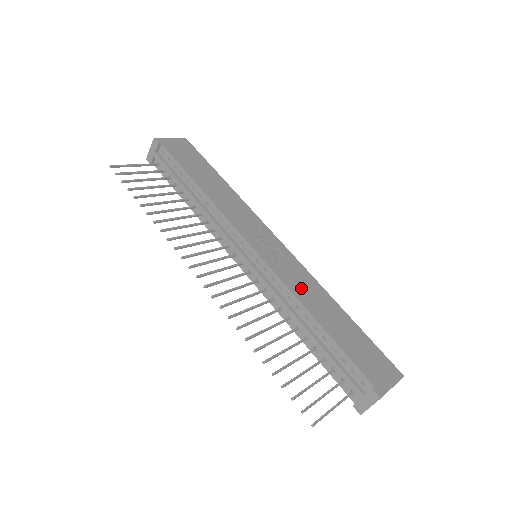
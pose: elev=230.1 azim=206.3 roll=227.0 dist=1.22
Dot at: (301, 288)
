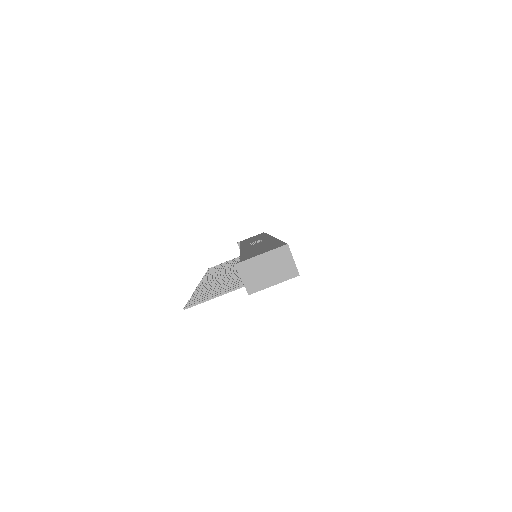
Dot at: (252, 247)
